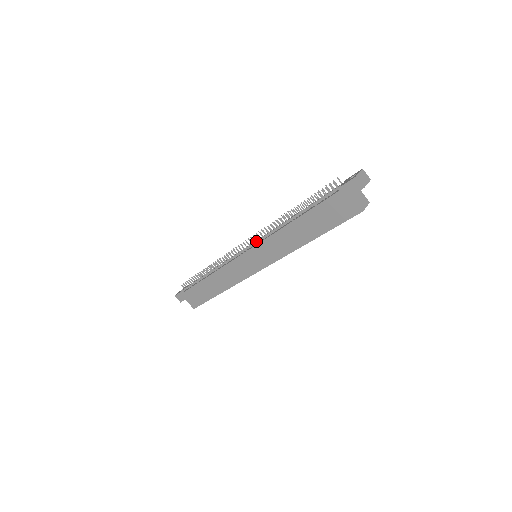
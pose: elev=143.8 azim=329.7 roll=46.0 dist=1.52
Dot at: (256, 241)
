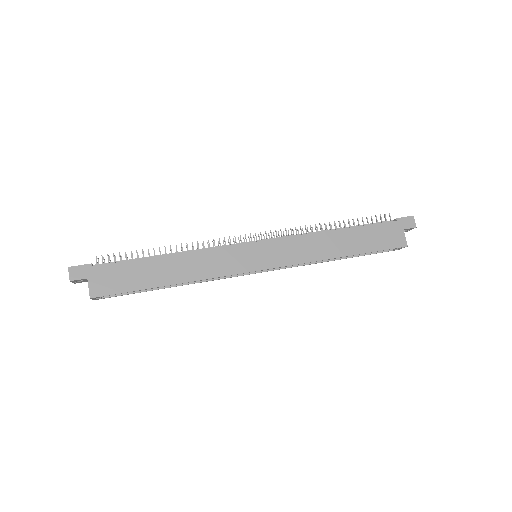
Dot at: (270, 238)
